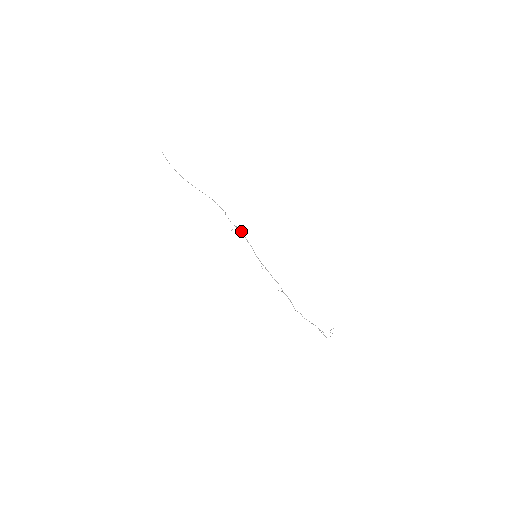
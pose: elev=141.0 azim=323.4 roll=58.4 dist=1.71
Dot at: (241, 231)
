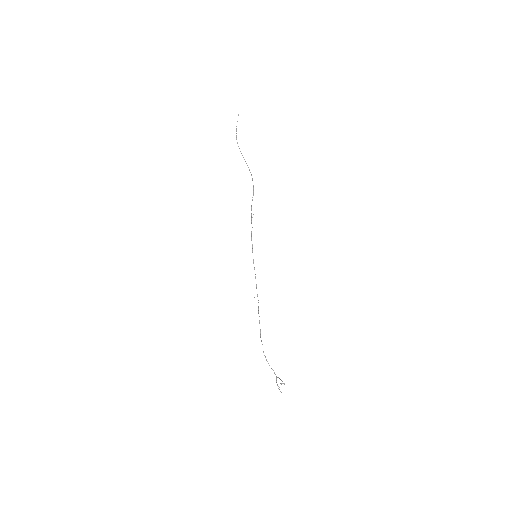
Dot at: (251, 221)
